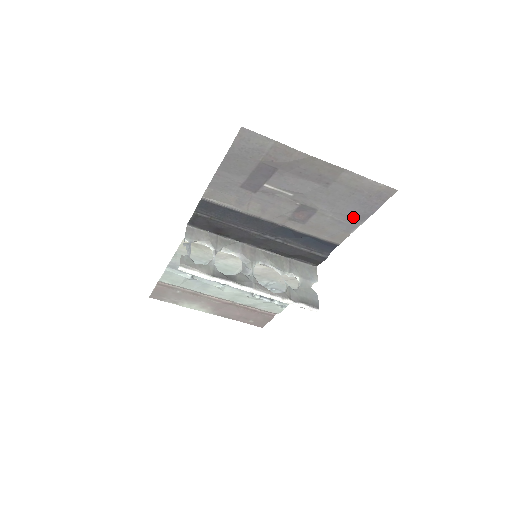
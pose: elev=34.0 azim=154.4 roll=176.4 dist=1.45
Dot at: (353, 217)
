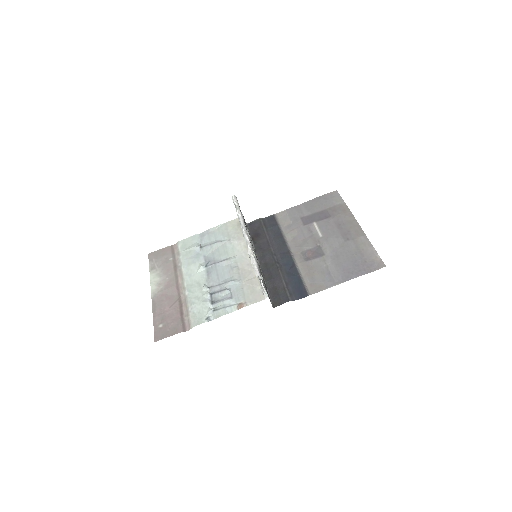
Dot at: (341, 273)
